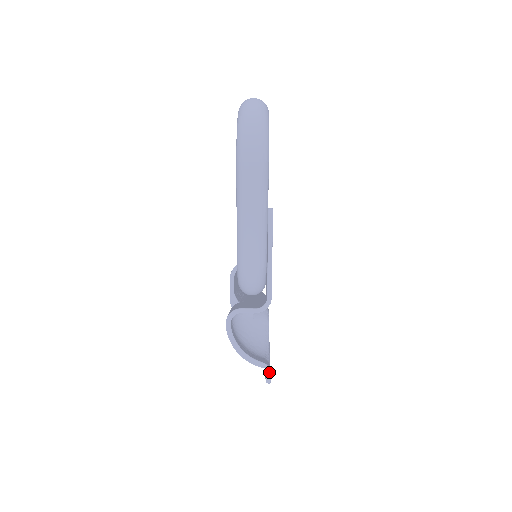
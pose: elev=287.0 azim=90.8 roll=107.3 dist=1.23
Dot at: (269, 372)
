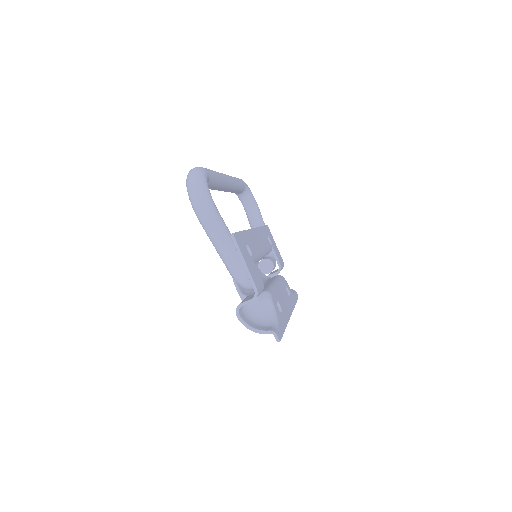
Dot at: (275, 335)
